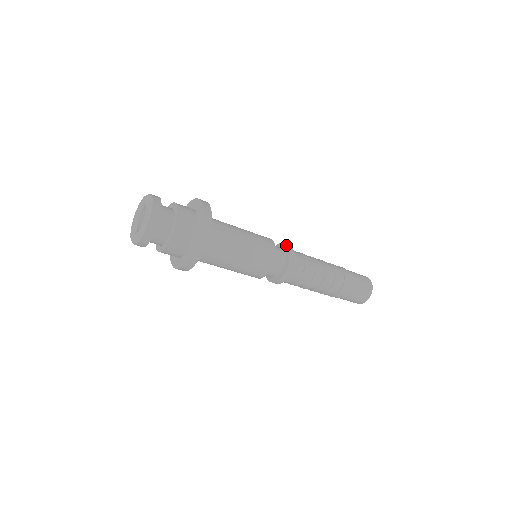
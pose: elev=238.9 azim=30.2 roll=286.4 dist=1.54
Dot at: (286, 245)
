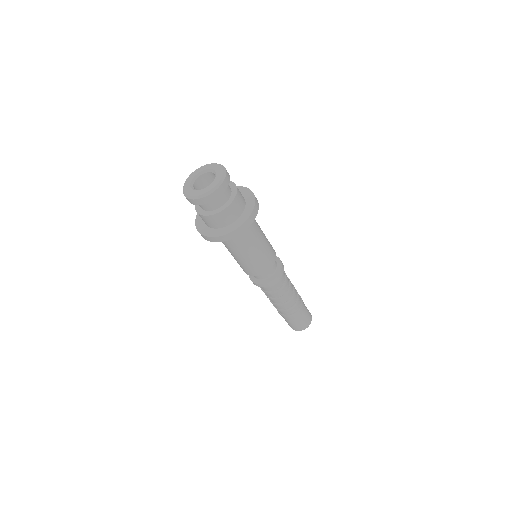
Dot at: occluded
